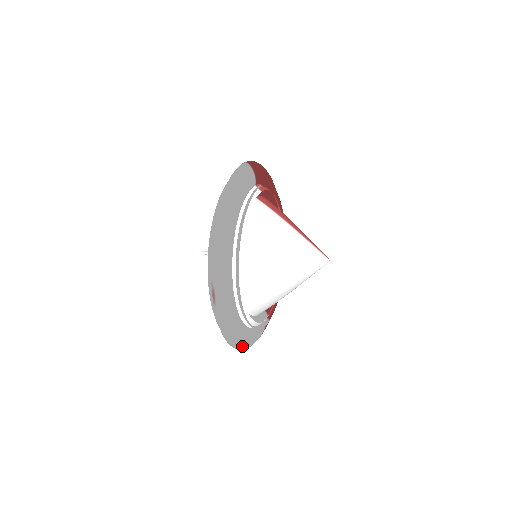
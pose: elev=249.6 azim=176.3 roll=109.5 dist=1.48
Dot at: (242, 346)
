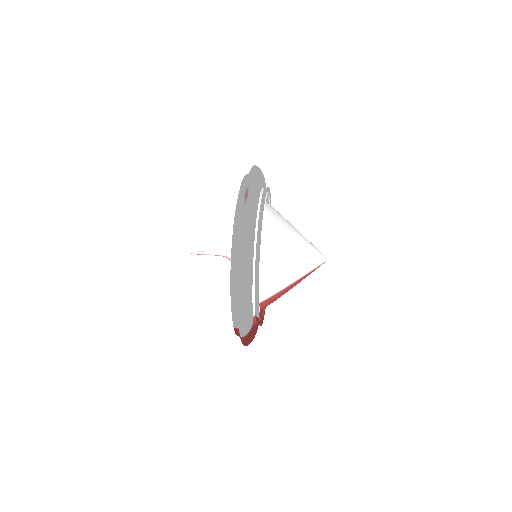
Dot at: (245, 287)
